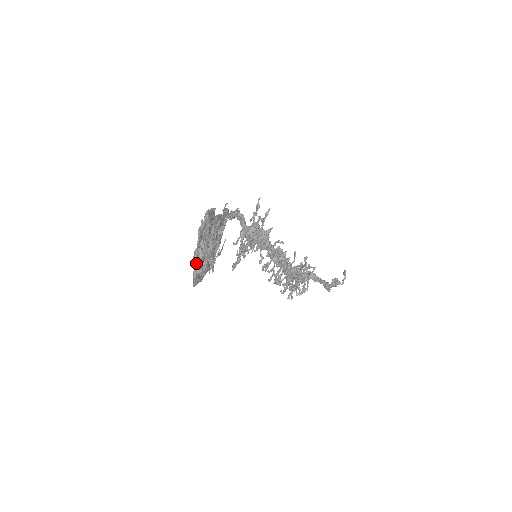
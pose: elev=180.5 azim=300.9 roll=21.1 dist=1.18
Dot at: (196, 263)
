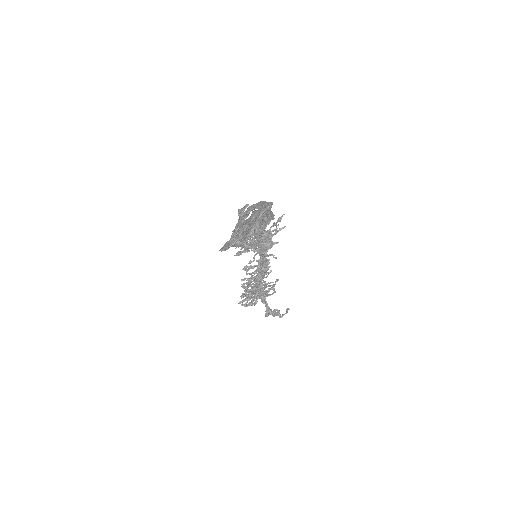
Dot at: occluded
